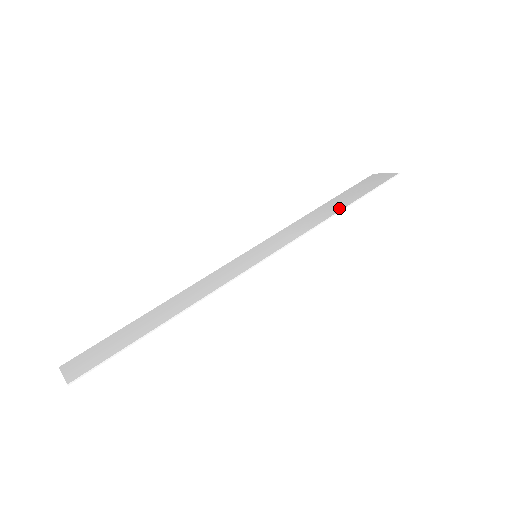
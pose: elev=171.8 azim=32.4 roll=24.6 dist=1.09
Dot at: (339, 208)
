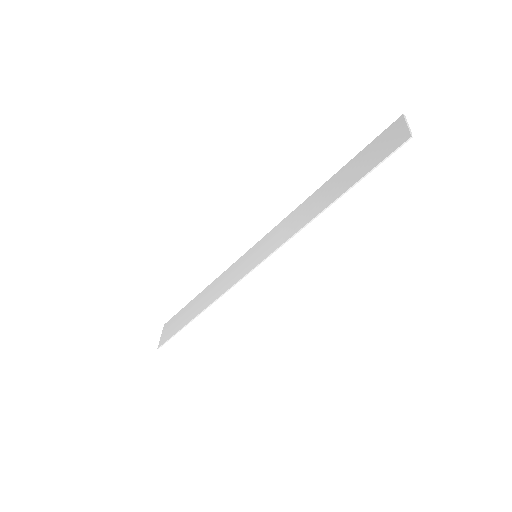
Dot at: (325, 204)
